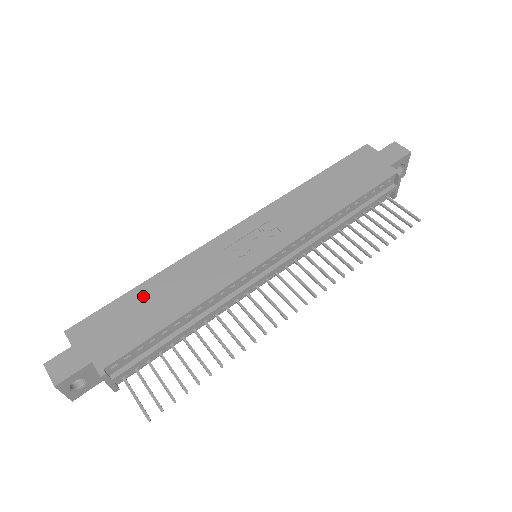
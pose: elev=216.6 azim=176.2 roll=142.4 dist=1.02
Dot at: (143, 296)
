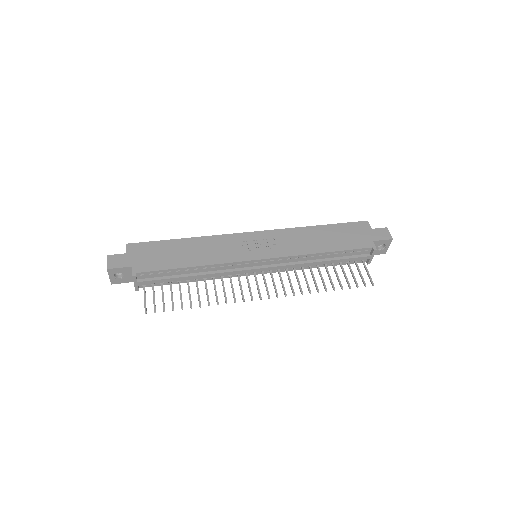
Dot at: (177, 246)
